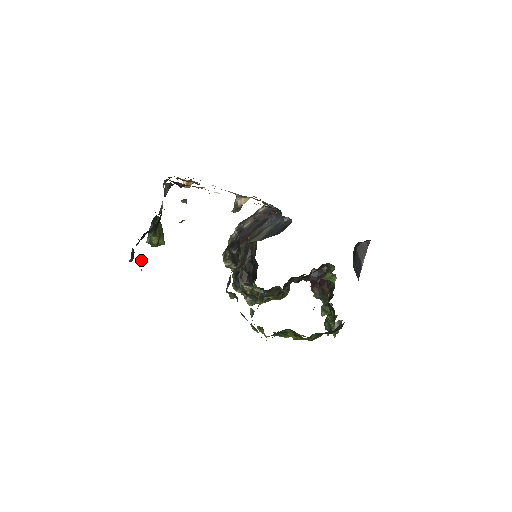
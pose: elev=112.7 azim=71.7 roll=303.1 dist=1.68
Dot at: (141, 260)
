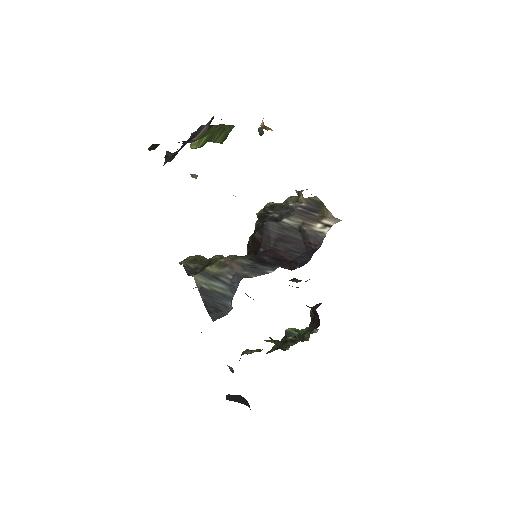
Dot at: (183, 142)
